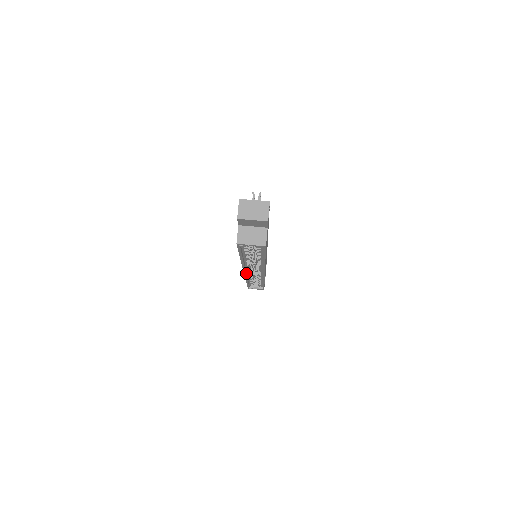
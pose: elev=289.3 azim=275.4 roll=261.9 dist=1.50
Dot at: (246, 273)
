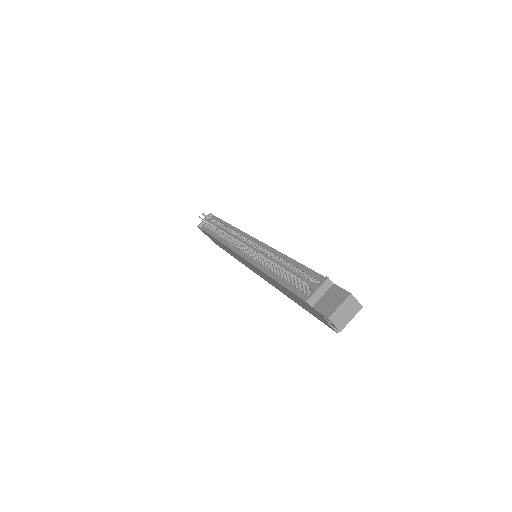
Dot at: occluded
